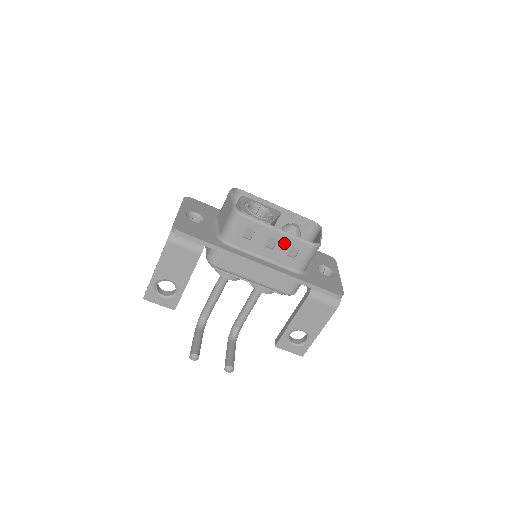
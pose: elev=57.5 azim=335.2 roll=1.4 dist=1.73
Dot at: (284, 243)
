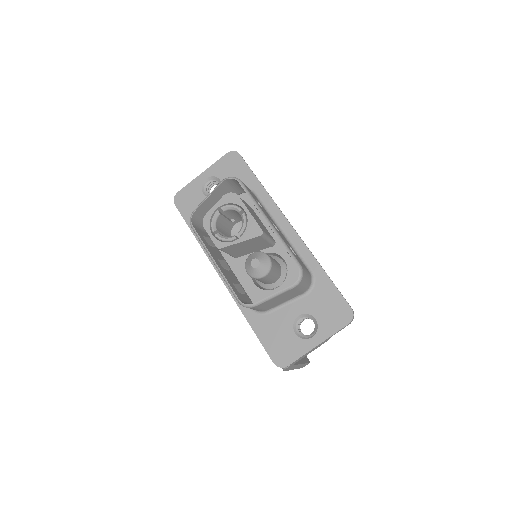
Dot at: occluded
